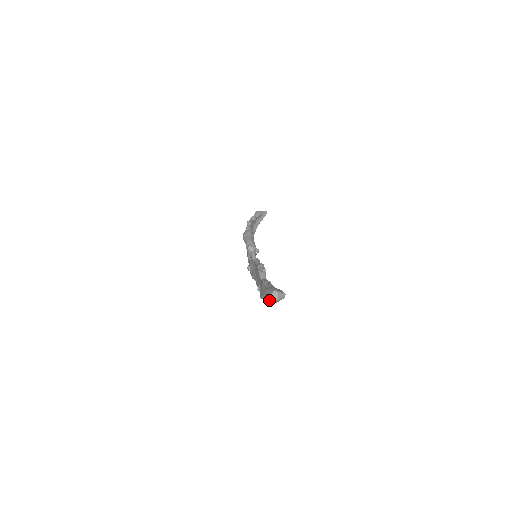
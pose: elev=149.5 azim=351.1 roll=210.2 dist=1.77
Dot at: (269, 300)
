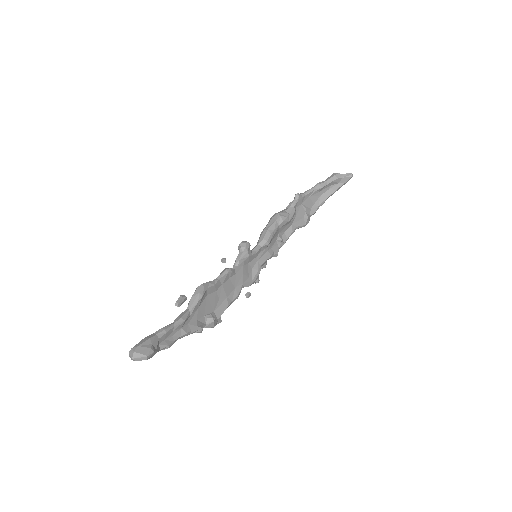
Dot at: occluded
